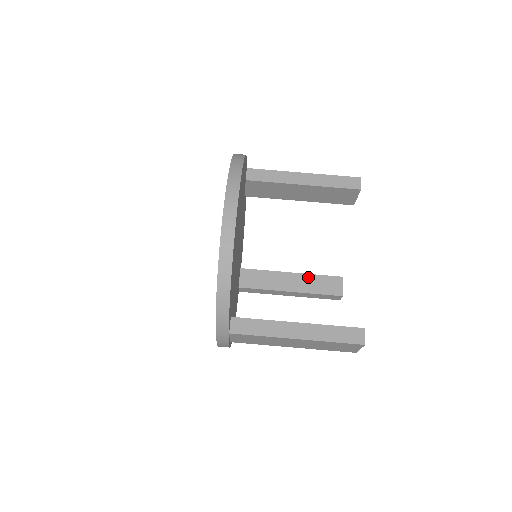
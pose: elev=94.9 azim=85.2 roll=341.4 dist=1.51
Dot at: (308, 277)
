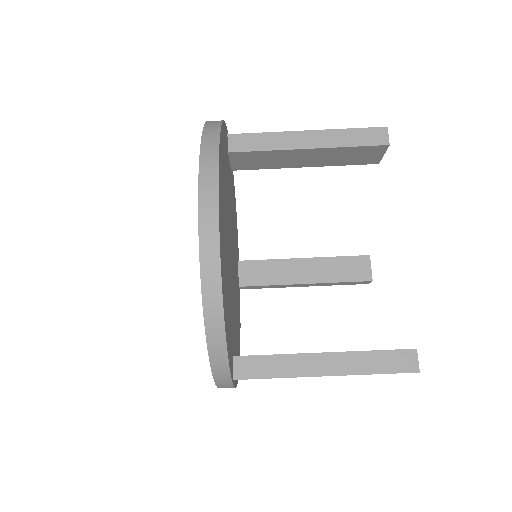
Dot at: (326, 261)
